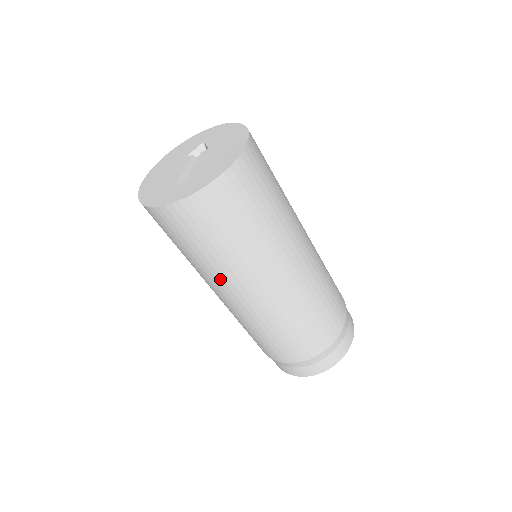
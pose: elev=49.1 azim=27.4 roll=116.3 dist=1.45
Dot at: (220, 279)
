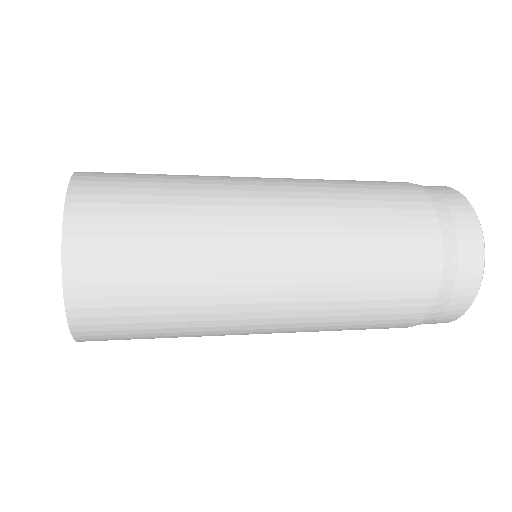
Dot at: occluded
